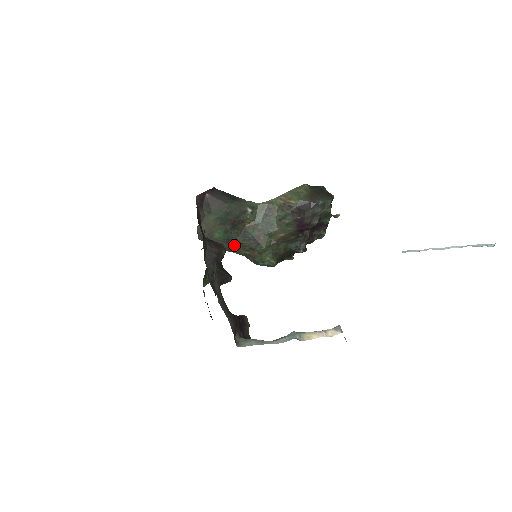
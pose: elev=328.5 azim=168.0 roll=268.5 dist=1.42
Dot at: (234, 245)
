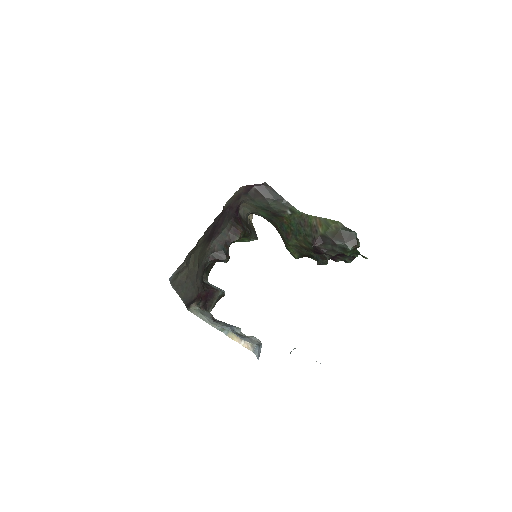
Dot at: (275, 225)
